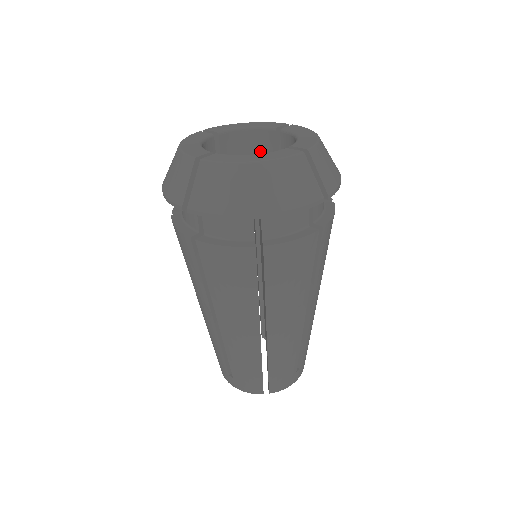
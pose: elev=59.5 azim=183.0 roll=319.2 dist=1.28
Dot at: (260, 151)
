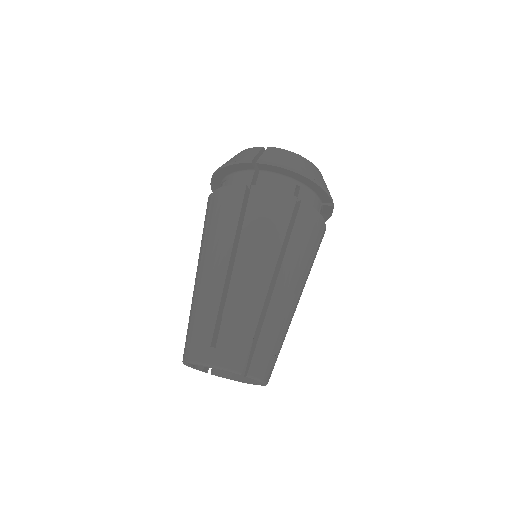
Dot at: occluded
